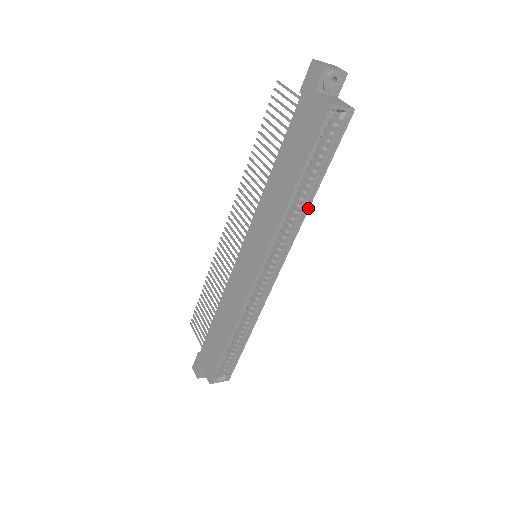
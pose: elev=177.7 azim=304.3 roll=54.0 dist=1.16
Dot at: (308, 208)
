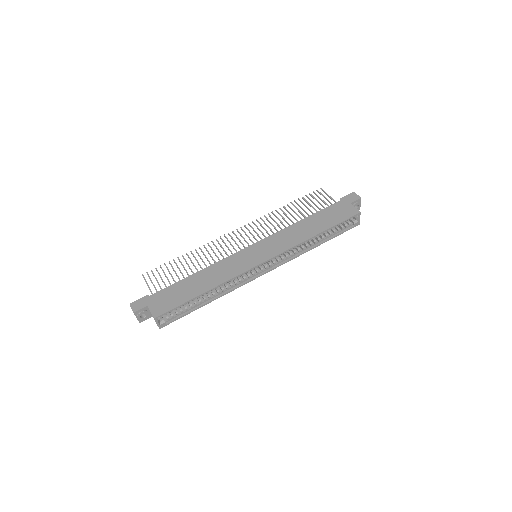
Dot at: (309, 250)
